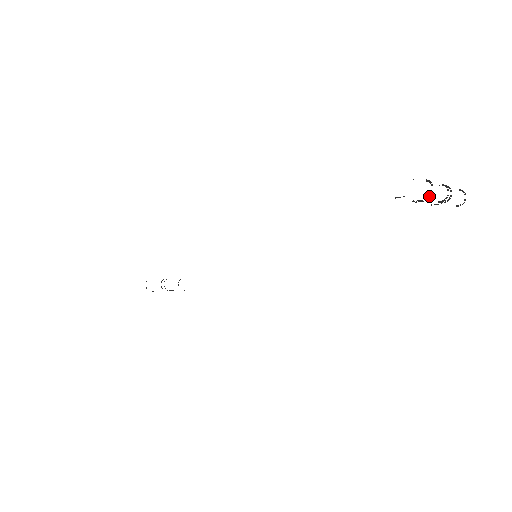
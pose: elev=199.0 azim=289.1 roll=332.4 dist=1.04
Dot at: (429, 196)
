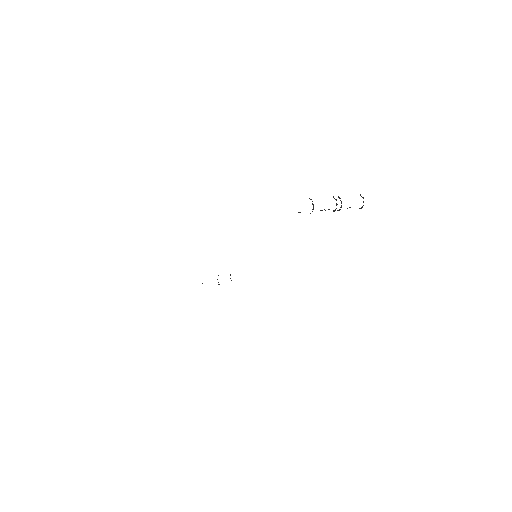
Dot at: occluded
